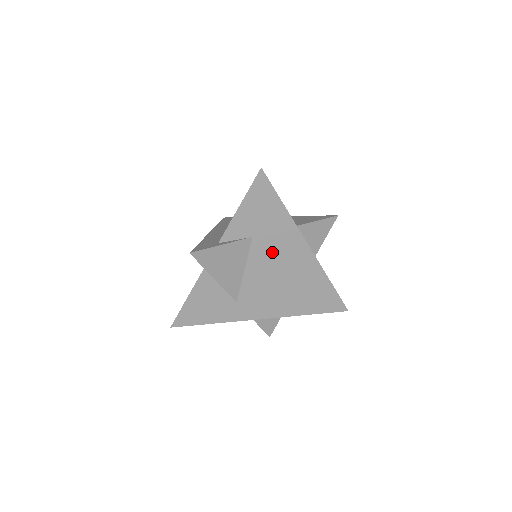
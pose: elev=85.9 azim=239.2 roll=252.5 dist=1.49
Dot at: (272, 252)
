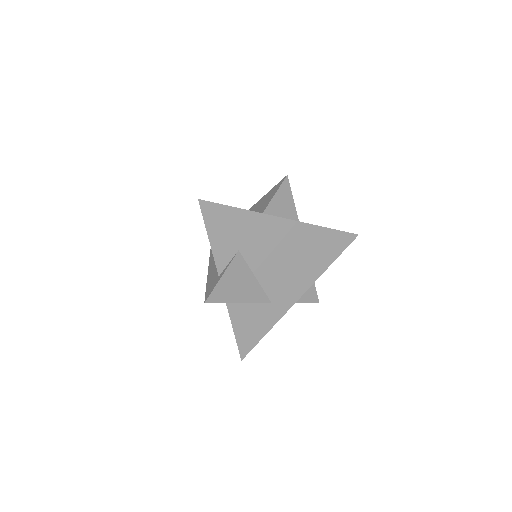
Dot at: (263, 247)
